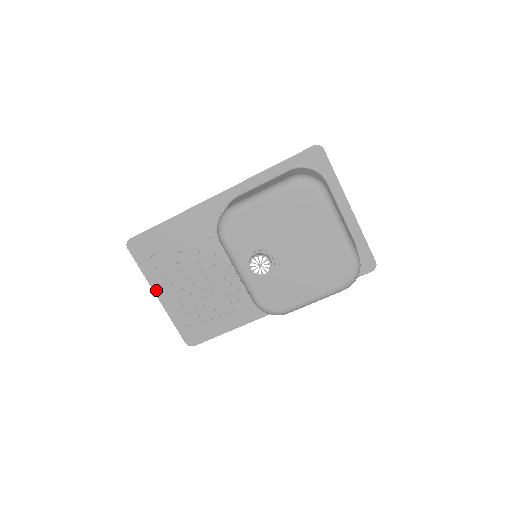
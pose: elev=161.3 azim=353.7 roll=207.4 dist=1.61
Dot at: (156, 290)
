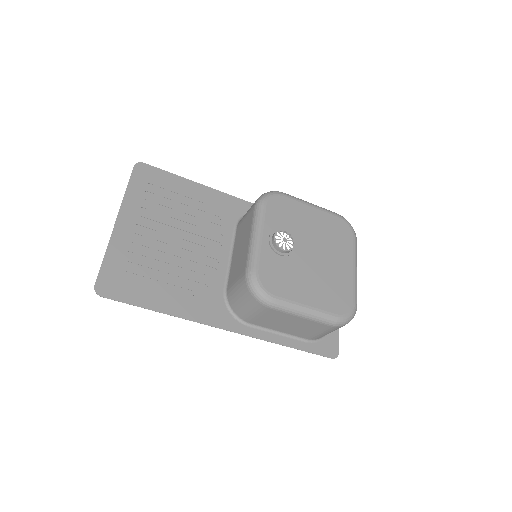
Dot at: (122, 215)
